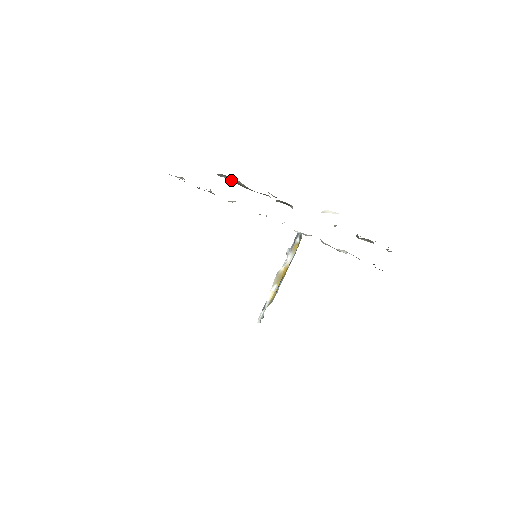
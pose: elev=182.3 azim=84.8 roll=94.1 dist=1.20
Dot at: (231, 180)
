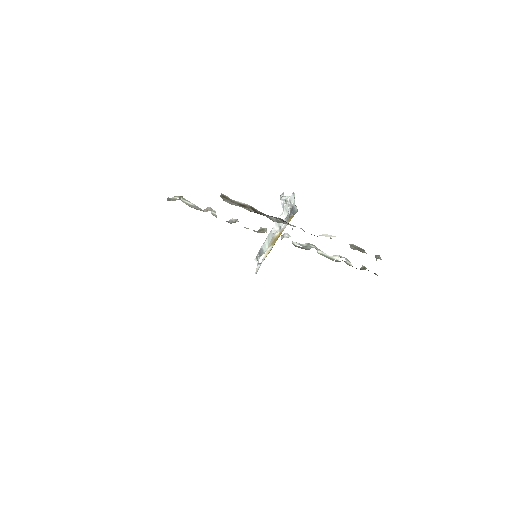
Dot at: (231, 199)
